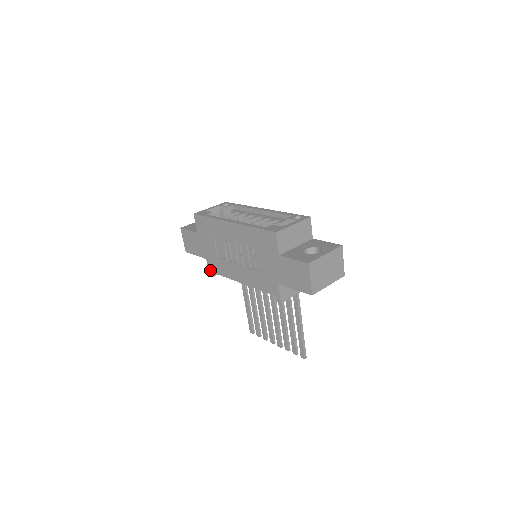
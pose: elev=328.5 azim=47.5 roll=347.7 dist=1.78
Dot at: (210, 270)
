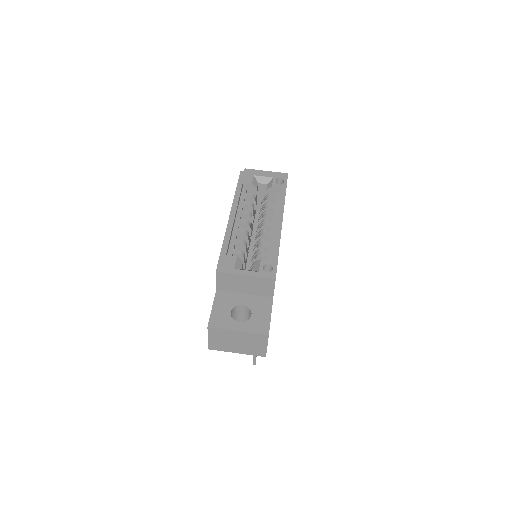
Dot at: occluded
